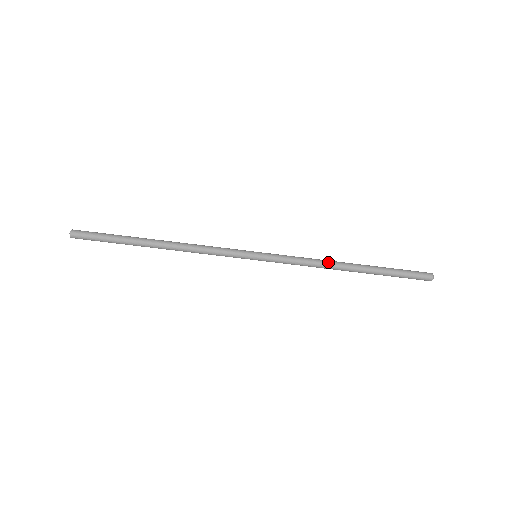
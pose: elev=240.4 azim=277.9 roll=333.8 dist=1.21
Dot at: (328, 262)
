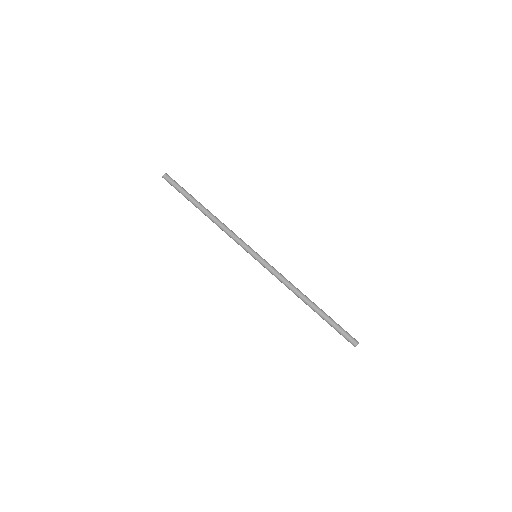
Dot at: (297, 288)
